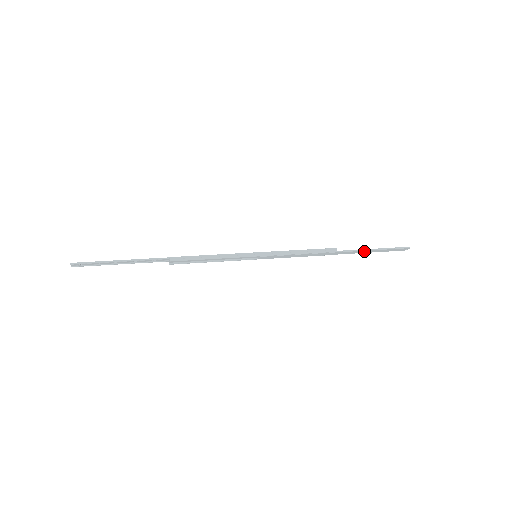
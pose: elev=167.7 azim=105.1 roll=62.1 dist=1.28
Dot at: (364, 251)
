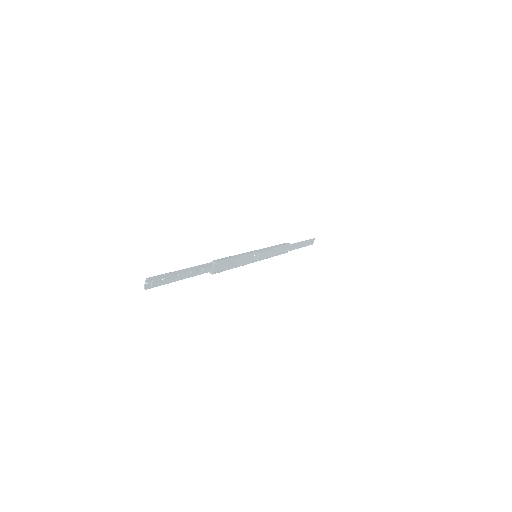
Dot at: (299, 244)
